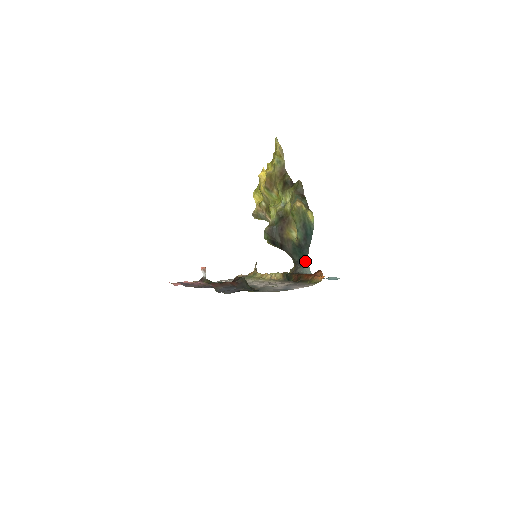
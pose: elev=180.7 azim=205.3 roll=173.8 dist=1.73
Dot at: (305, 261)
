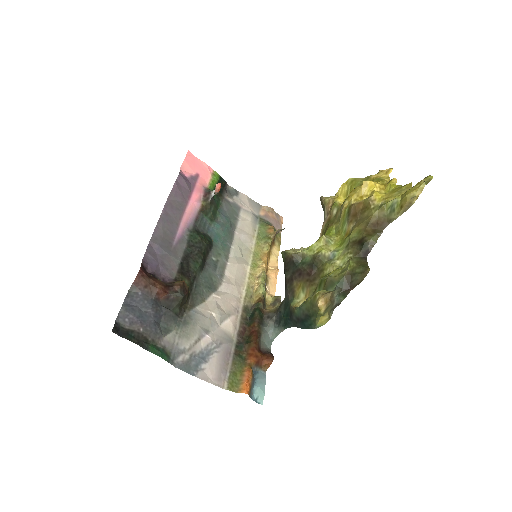
Dot at: (282, 326)
